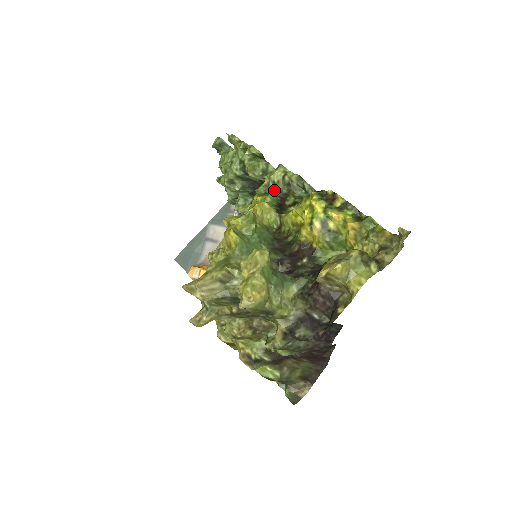
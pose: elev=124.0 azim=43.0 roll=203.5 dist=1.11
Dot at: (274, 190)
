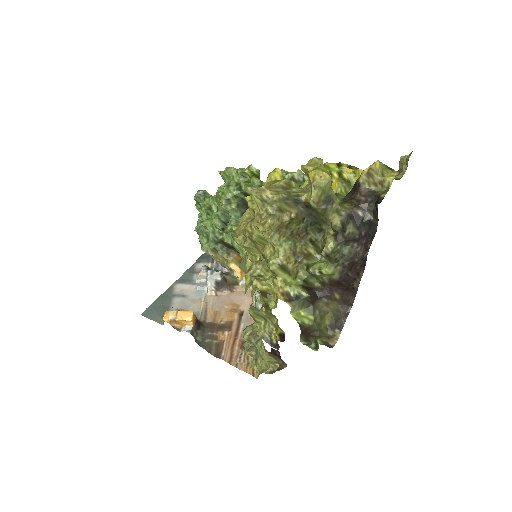
Dot at: occluded
